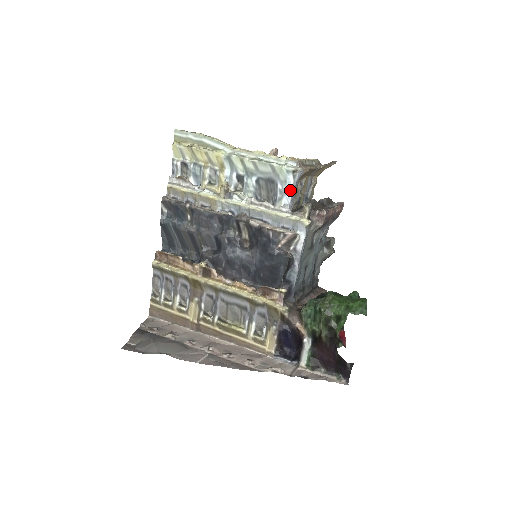
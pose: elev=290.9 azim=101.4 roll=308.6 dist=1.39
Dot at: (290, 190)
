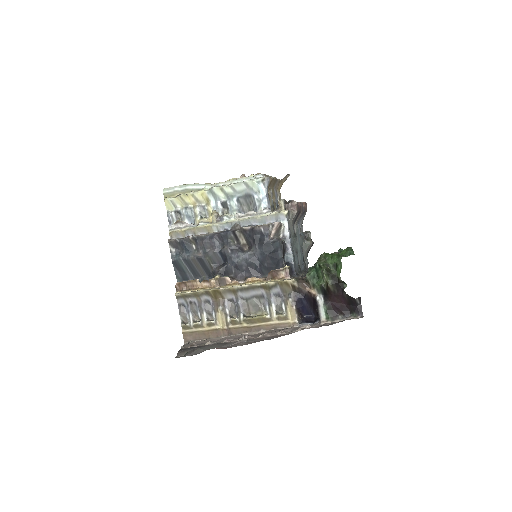
Dot at: (264, 196)
